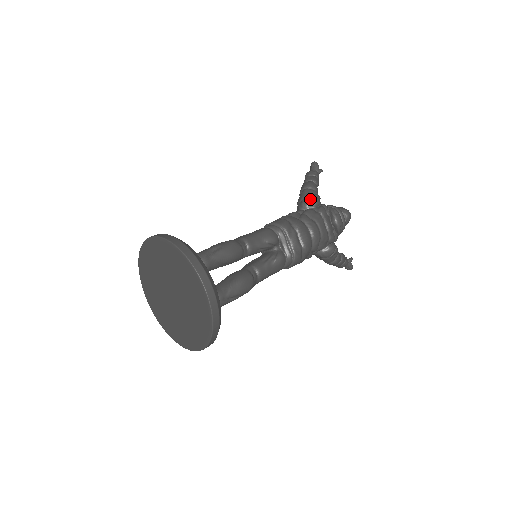
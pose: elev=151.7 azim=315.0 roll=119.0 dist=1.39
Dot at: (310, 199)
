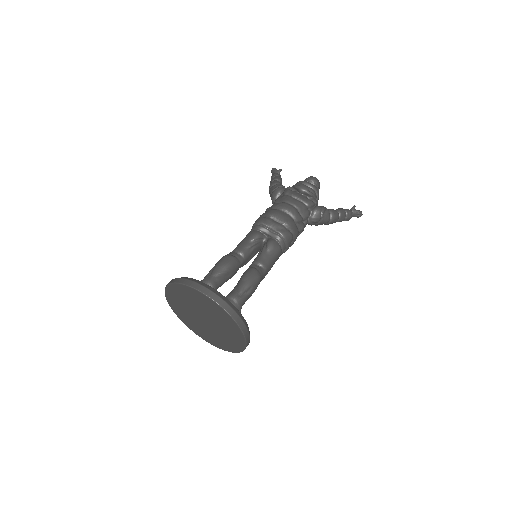
Dot at: (274, 192)
